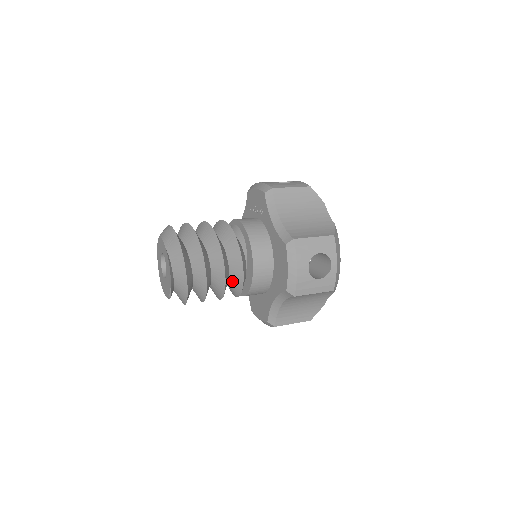
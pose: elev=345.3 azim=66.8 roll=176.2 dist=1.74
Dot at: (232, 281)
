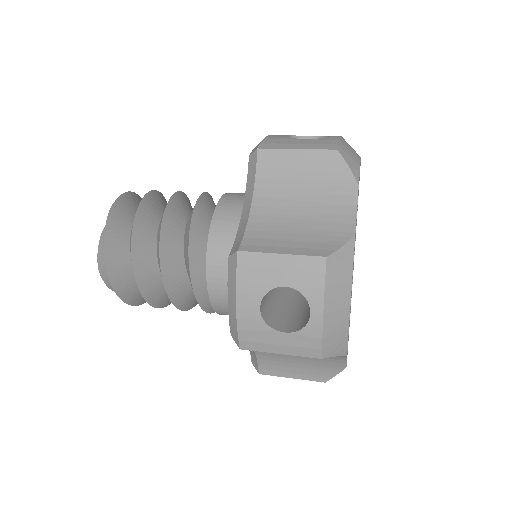
Dot at: occluded
